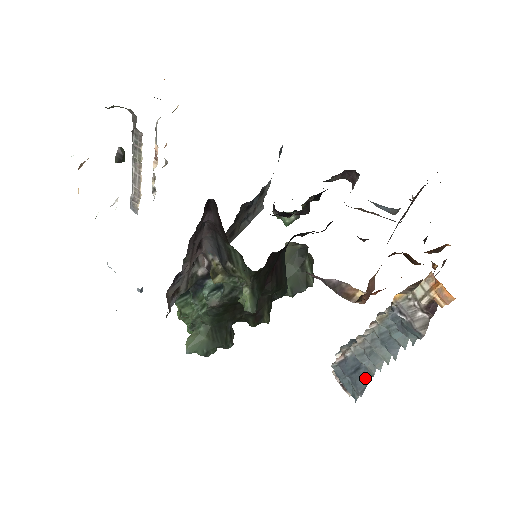
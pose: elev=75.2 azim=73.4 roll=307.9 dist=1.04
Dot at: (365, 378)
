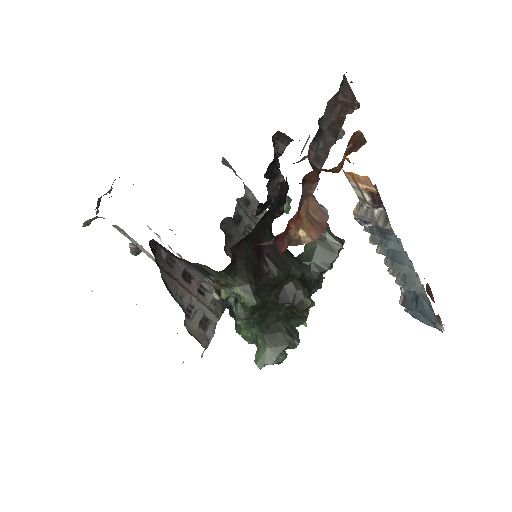
Dot at: (427, 304)
